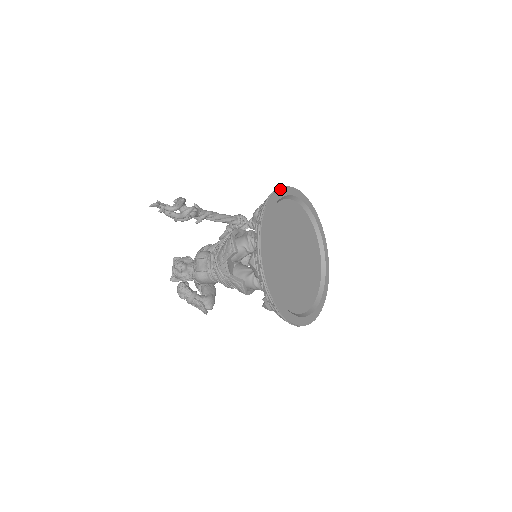
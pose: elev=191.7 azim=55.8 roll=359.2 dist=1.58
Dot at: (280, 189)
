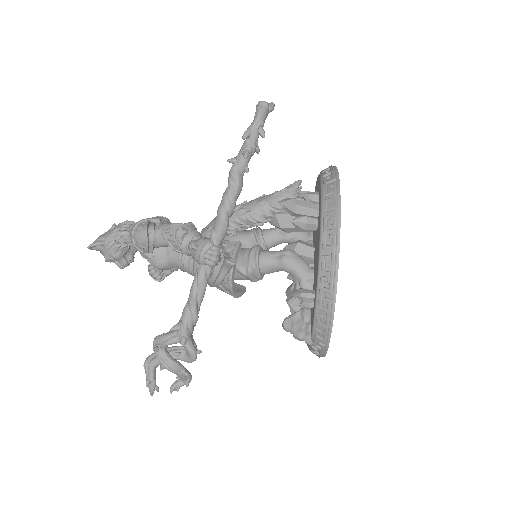
Dot at: (331, 332)
